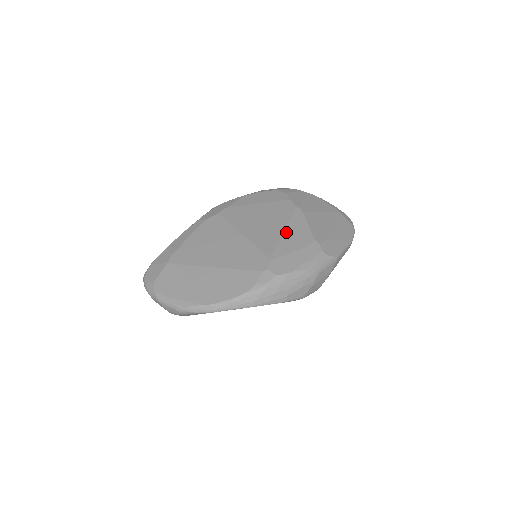
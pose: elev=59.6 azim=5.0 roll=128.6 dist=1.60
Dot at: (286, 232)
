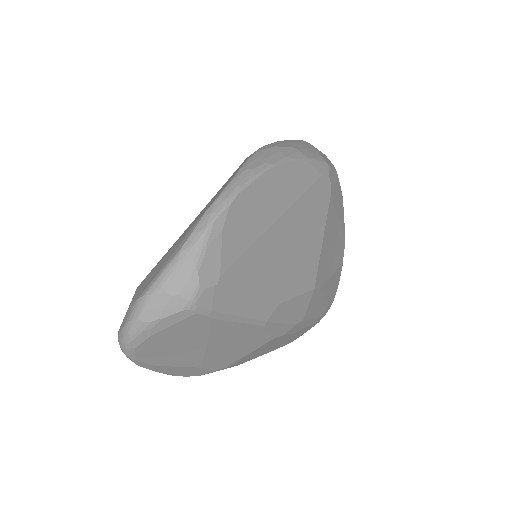
Dot at: occluded
